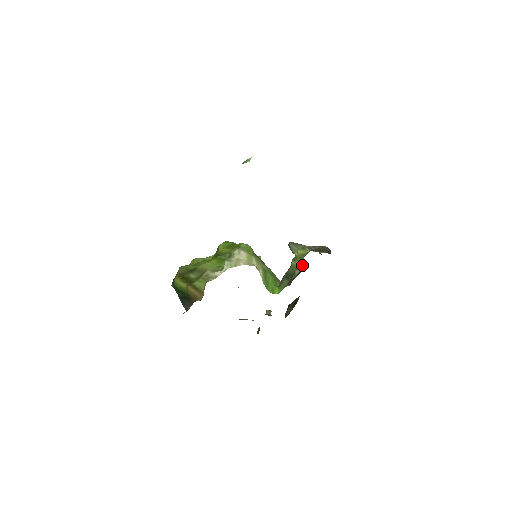
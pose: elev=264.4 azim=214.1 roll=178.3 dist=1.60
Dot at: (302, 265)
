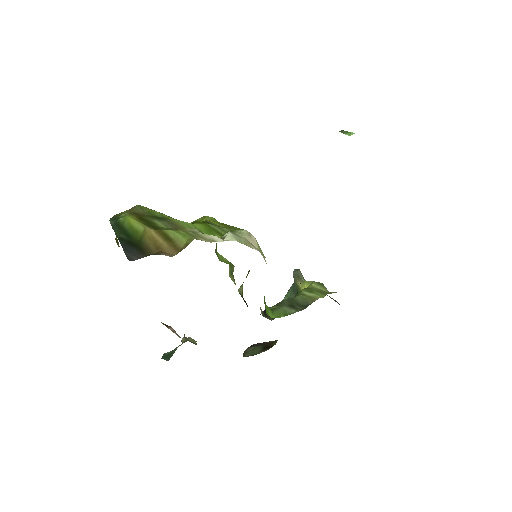
Dot at: occluded
